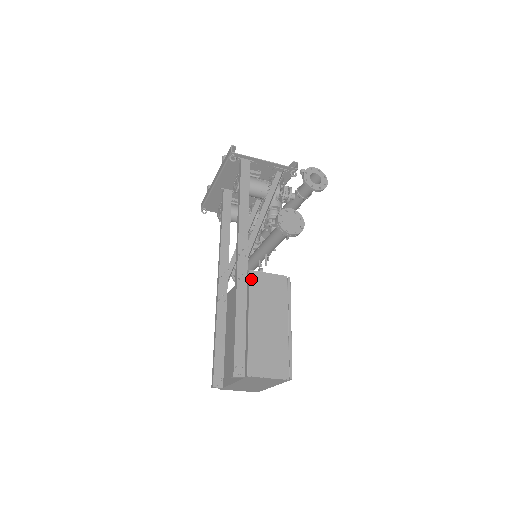
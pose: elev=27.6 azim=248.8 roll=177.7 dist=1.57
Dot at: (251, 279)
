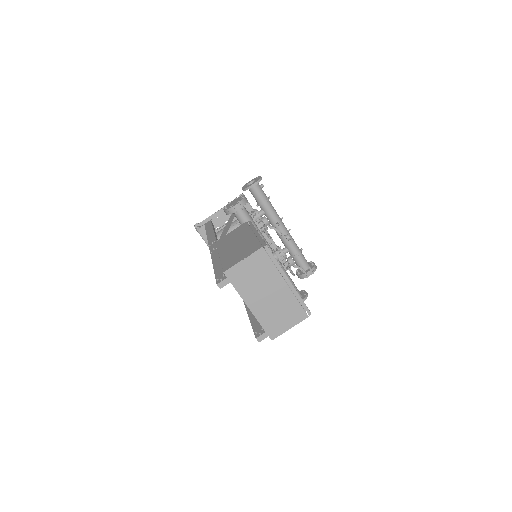
Dot at: (217, 243)
